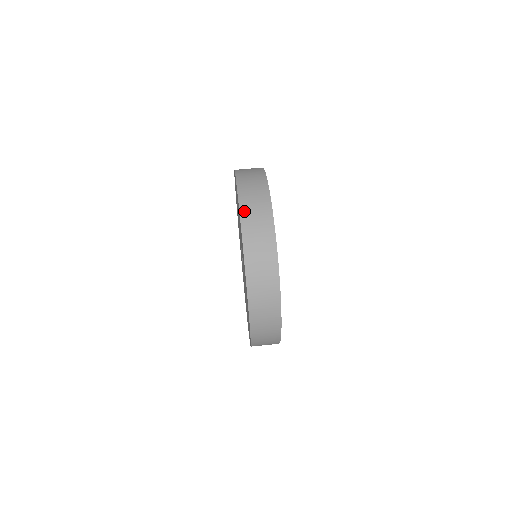
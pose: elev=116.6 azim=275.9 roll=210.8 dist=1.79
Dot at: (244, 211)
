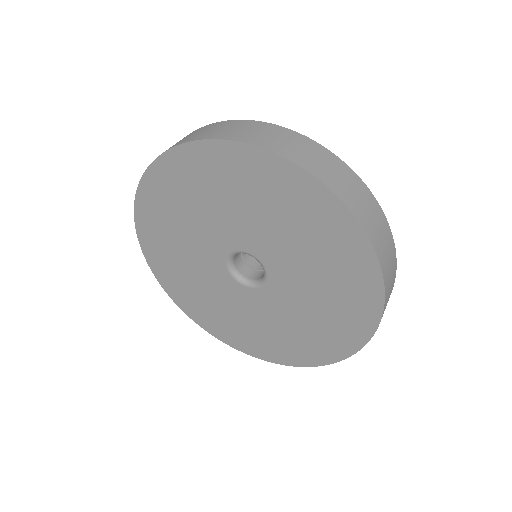
Dot at: (327, 180)
